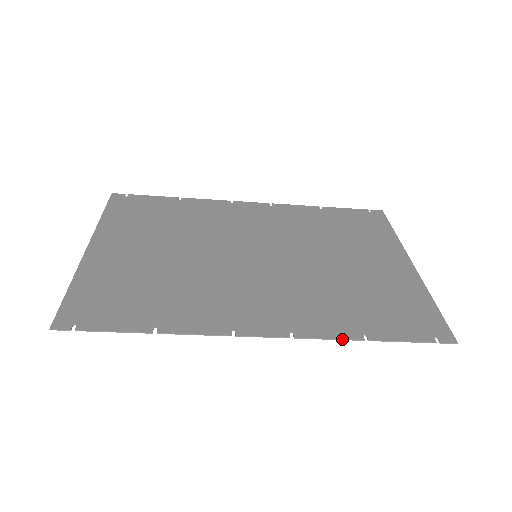
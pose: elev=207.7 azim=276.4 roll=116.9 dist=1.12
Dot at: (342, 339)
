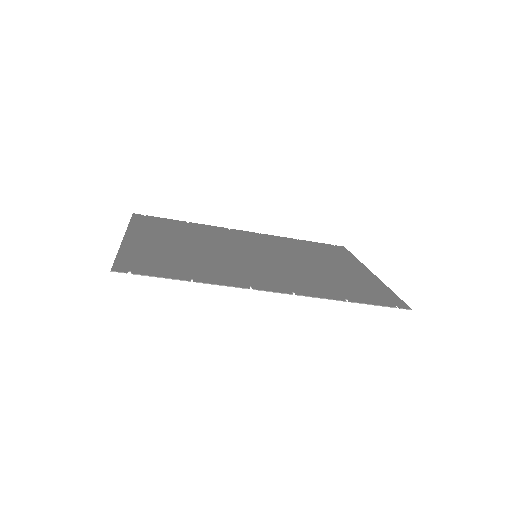
Dot at: (330, 299)
